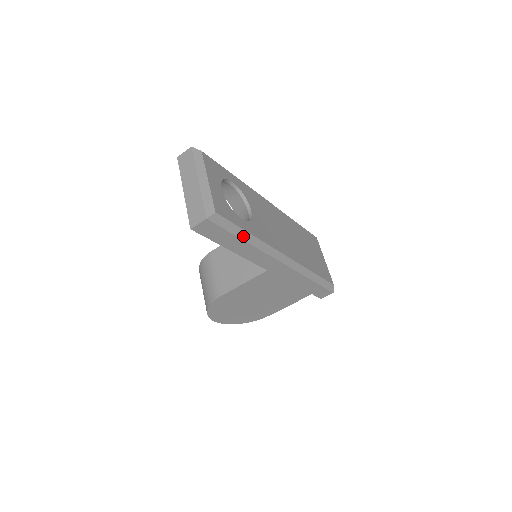
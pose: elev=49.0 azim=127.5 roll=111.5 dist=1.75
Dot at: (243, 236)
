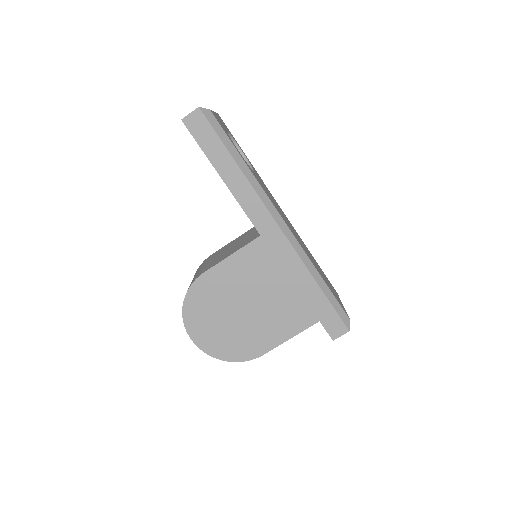
Dot at: (235, 156)
